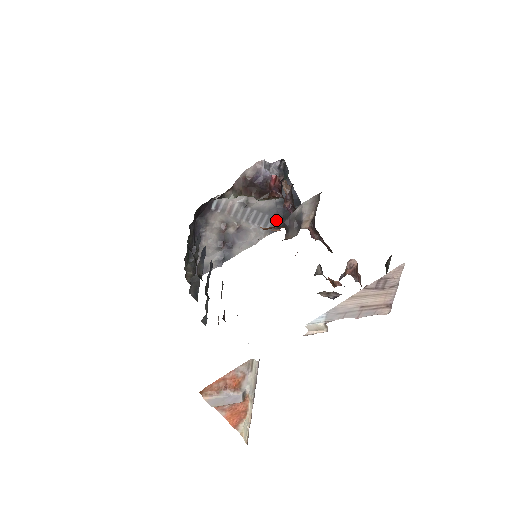
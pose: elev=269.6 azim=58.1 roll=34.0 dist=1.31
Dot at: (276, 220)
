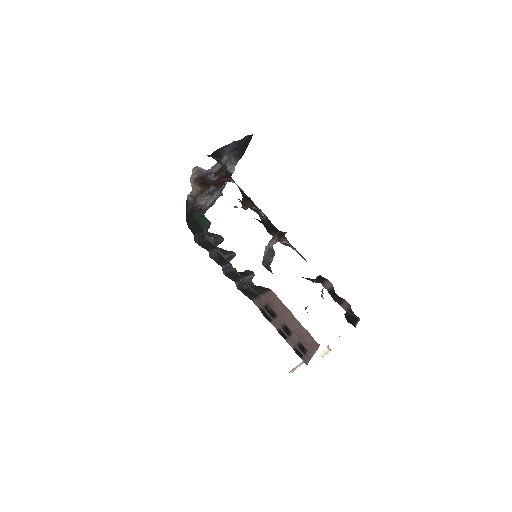
Dot at: (236, 157)
